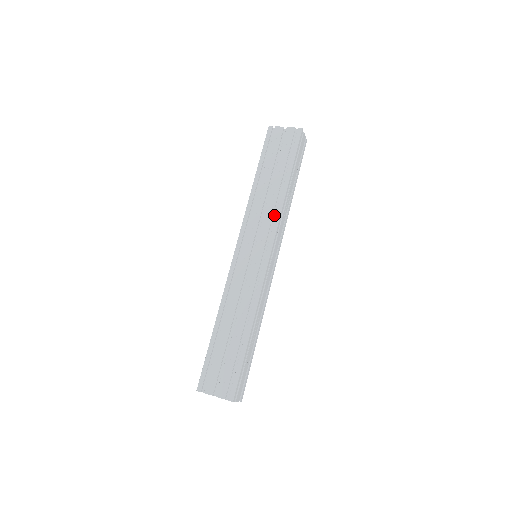
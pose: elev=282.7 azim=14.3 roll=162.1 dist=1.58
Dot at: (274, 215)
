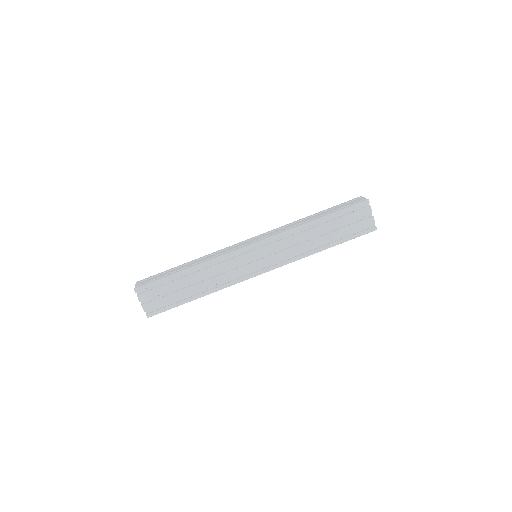
Dot at: (295, 254)
